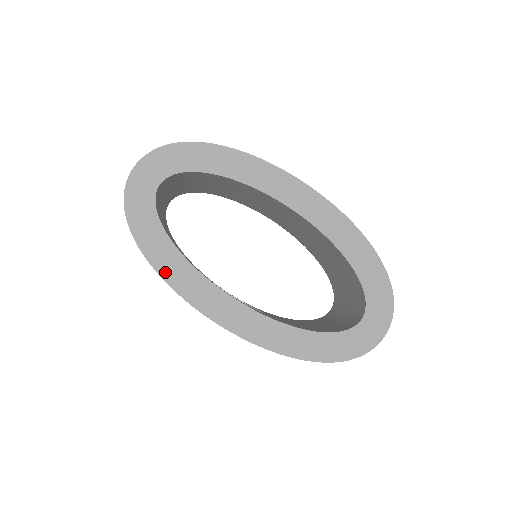
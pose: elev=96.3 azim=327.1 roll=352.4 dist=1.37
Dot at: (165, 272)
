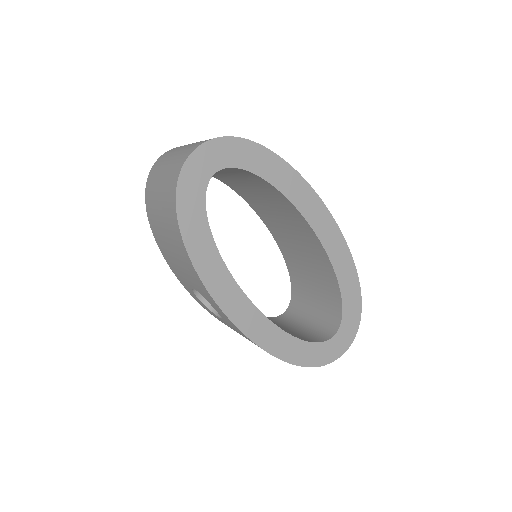
Dot at: (197, 259)
